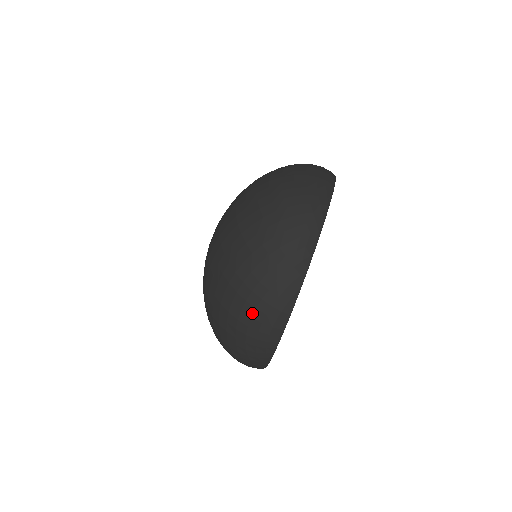
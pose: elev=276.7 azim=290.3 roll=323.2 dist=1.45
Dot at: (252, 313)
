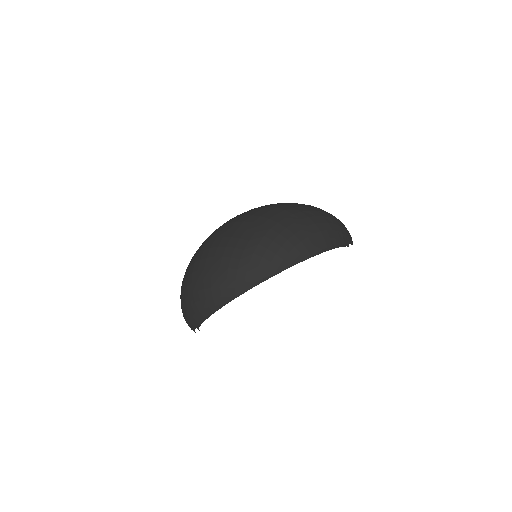
Dot at: (190, 294)
